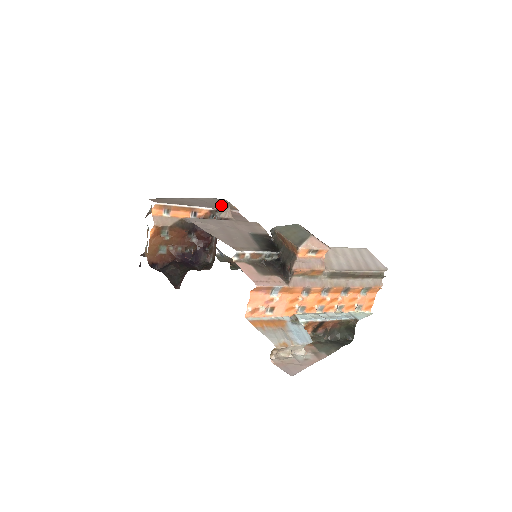
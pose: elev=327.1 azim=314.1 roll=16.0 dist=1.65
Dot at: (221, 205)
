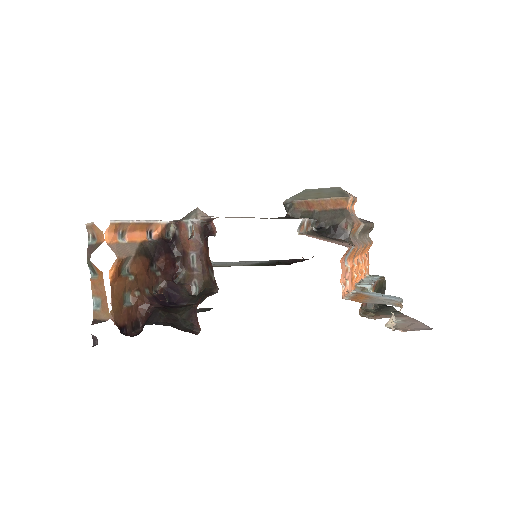
Dot at: occluded
